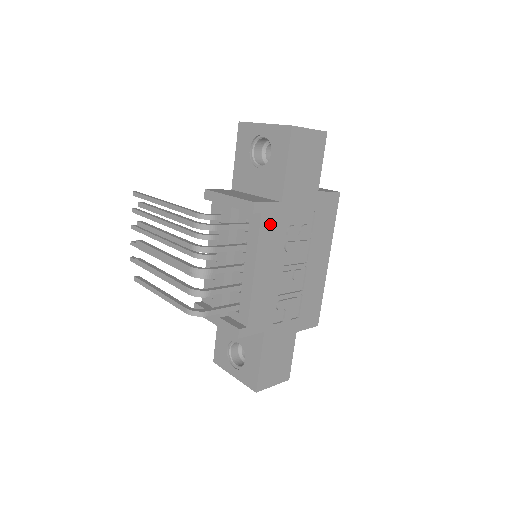
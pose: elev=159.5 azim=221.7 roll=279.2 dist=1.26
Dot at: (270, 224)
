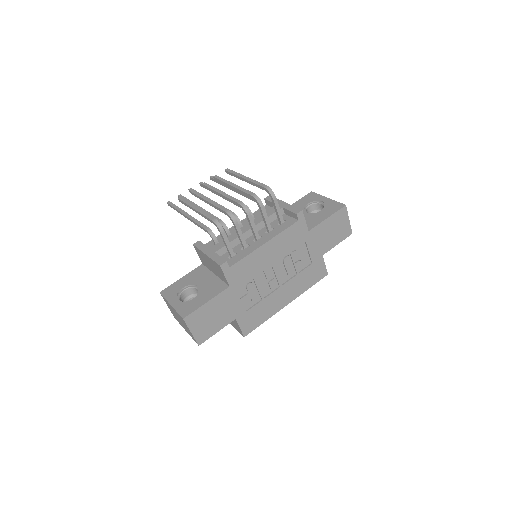
Dot at: (295, 233)
